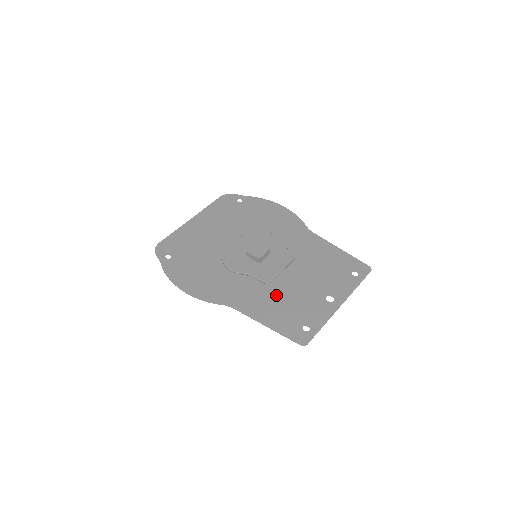
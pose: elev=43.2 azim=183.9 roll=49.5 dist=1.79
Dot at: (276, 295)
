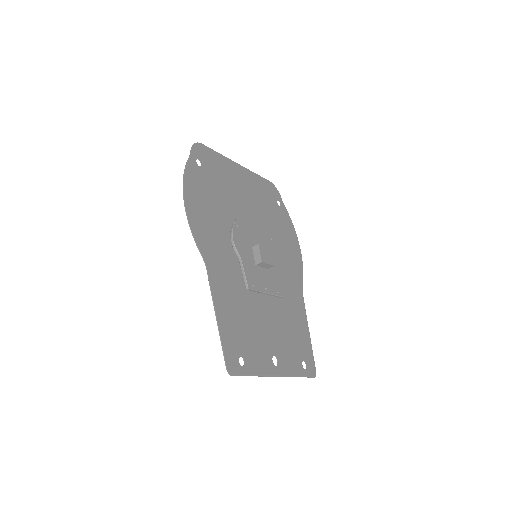
Dot at: (244, 305)
